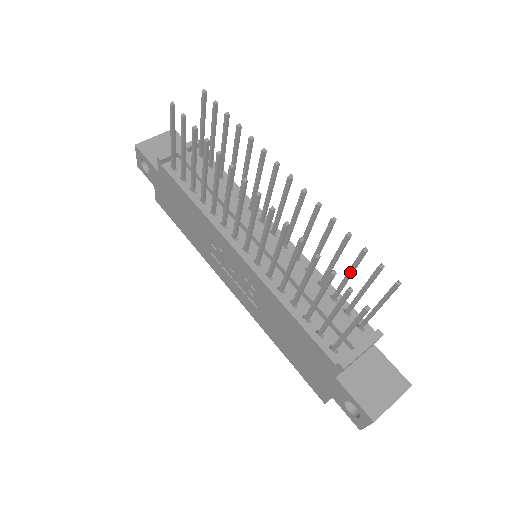
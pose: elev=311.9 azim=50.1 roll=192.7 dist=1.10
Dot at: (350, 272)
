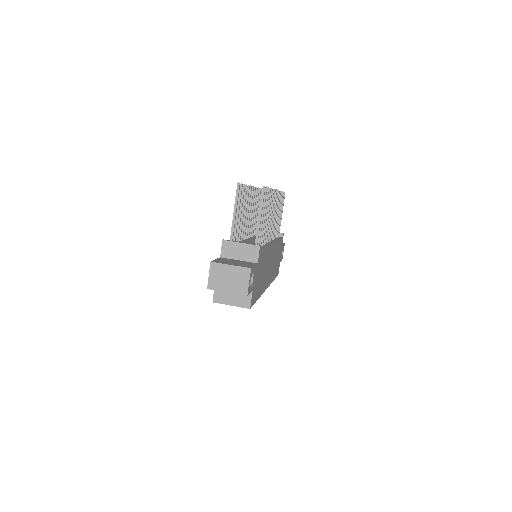
Dot at: occluded
